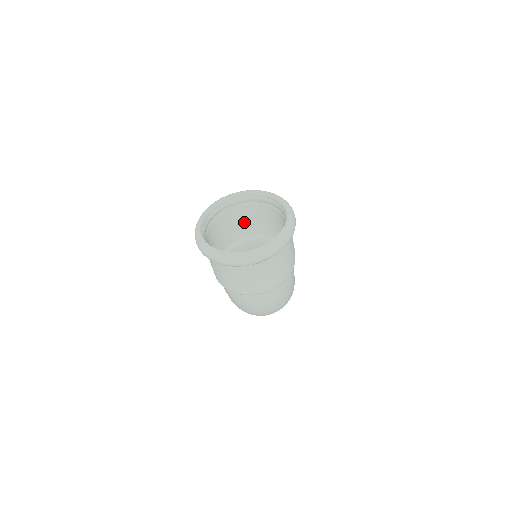
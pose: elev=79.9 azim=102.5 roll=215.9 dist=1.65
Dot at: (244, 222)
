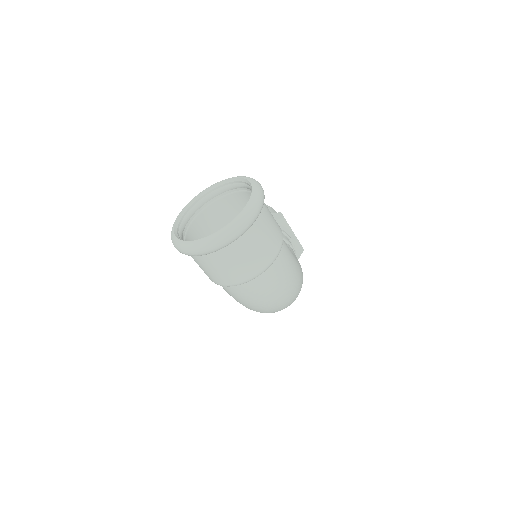
Dot at: (224, 219)
